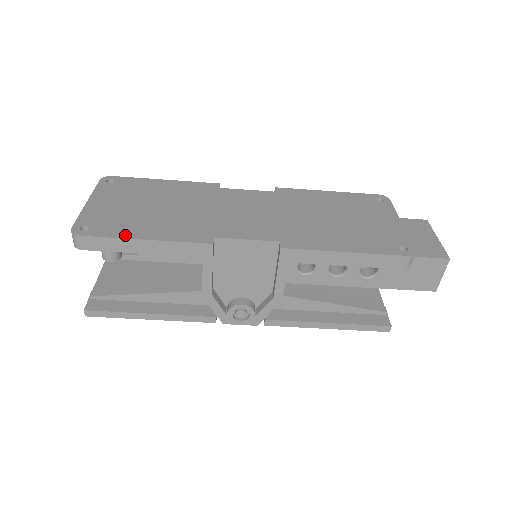
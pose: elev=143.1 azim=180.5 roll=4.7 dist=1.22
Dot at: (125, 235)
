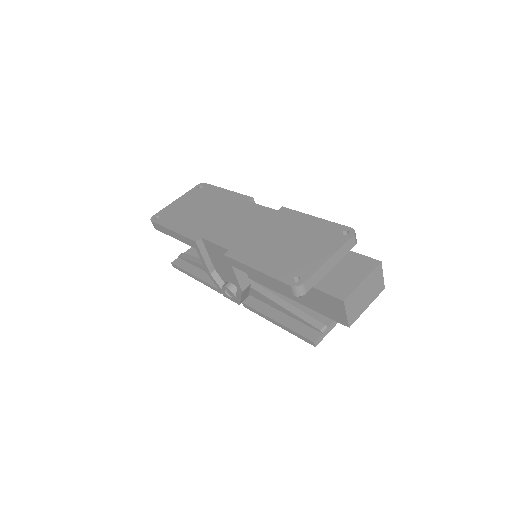
Dot at: (167, 225)
